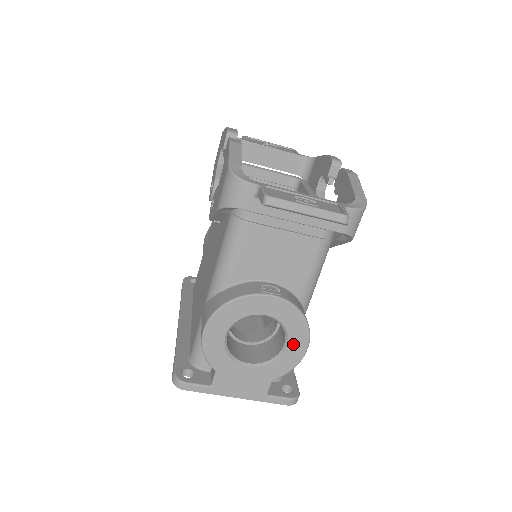
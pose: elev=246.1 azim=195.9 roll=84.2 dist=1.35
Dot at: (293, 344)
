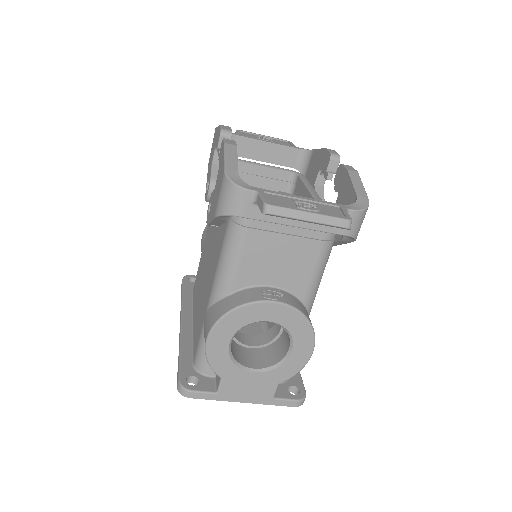
Dot at: (298, 348)
